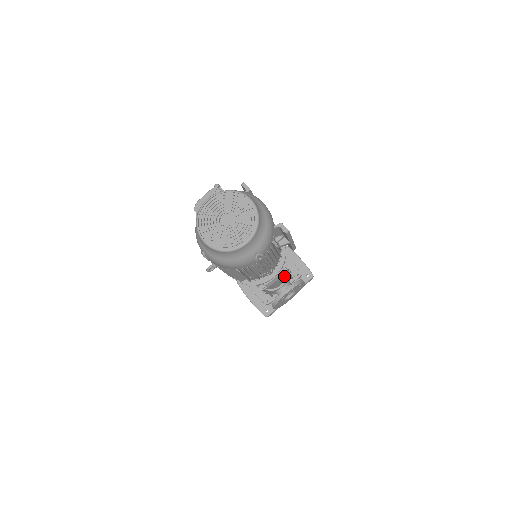
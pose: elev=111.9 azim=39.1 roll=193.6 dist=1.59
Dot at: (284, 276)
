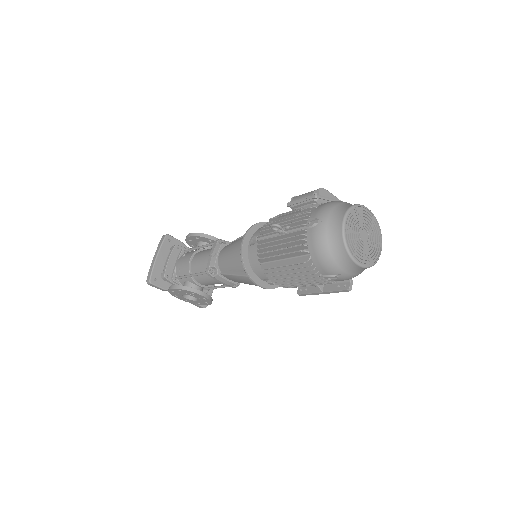
Dot at: occluded
